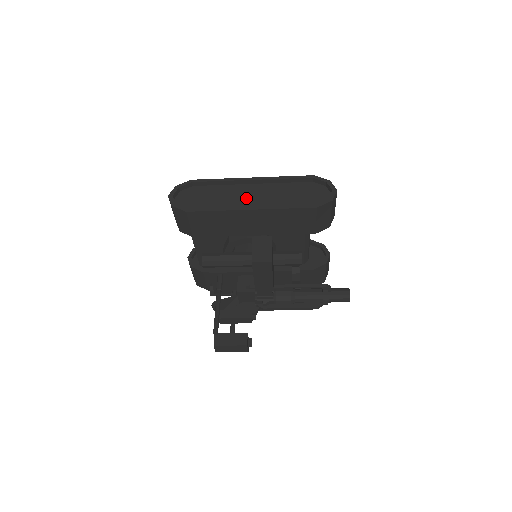
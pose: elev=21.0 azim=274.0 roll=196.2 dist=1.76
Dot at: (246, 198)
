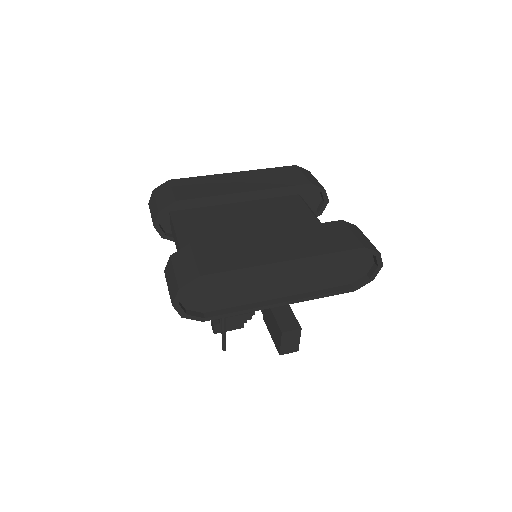
Dot at: (275, 283)
